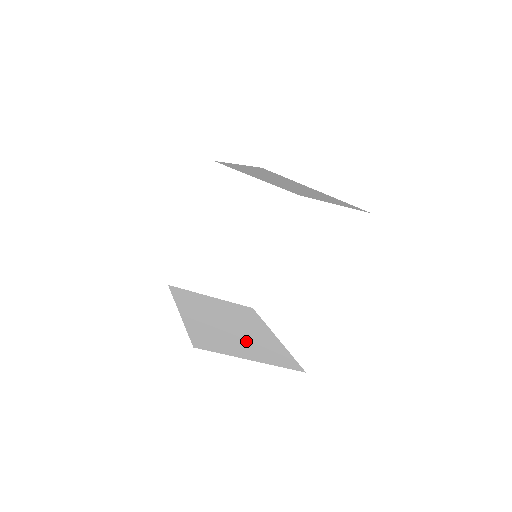
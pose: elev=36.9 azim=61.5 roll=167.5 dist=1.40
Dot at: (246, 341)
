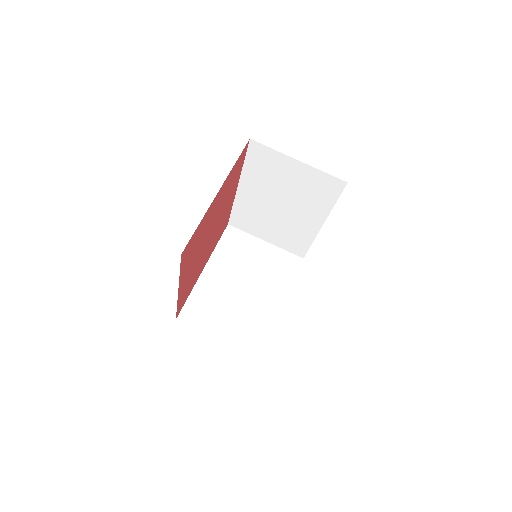
Dot at: occluded
